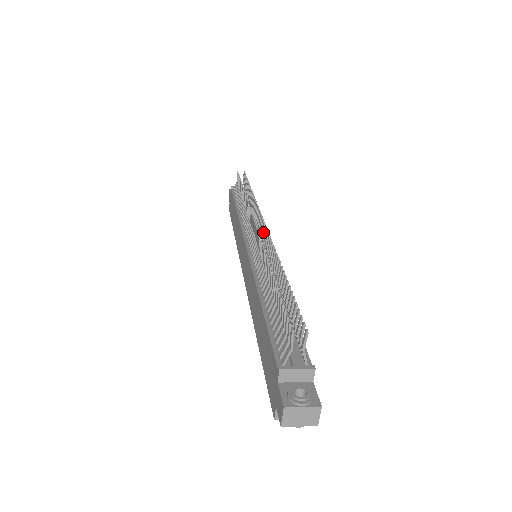
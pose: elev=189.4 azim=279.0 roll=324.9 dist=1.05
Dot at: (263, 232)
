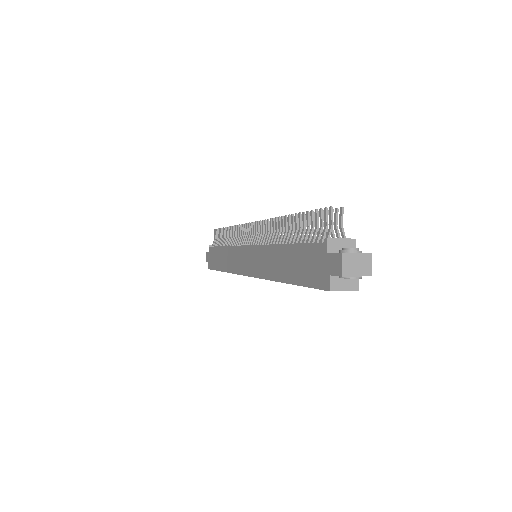
Dot at: occluded
